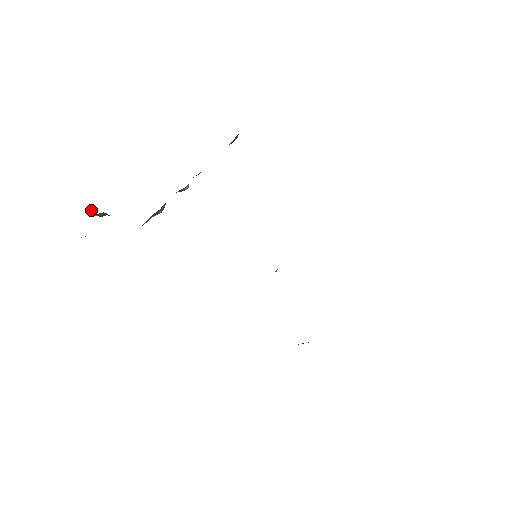
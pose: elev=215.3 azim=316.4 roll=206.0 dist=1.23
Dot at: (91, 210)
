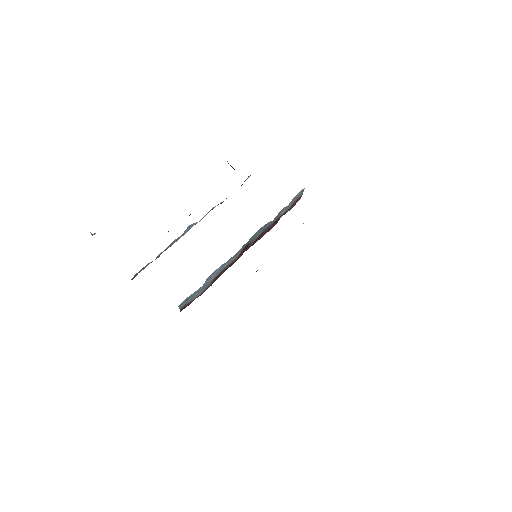
Dot at: occluded
